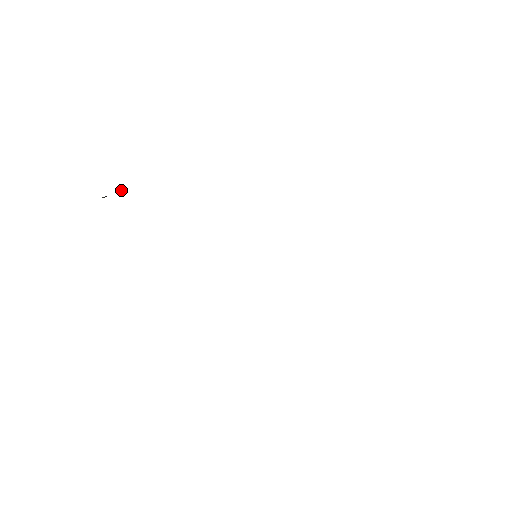
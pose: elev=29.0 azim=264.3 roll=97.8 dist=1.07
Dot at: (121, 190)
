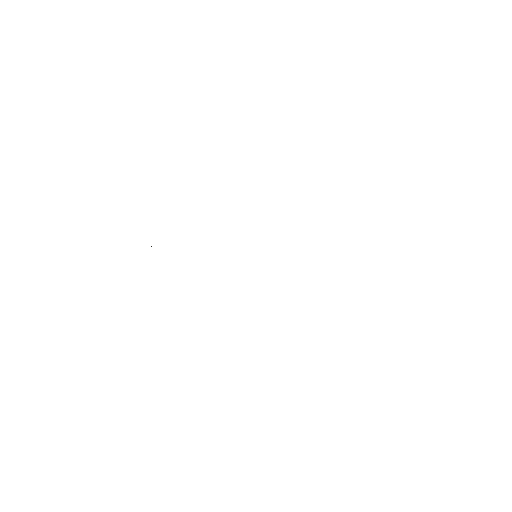
Dot at: occluded
